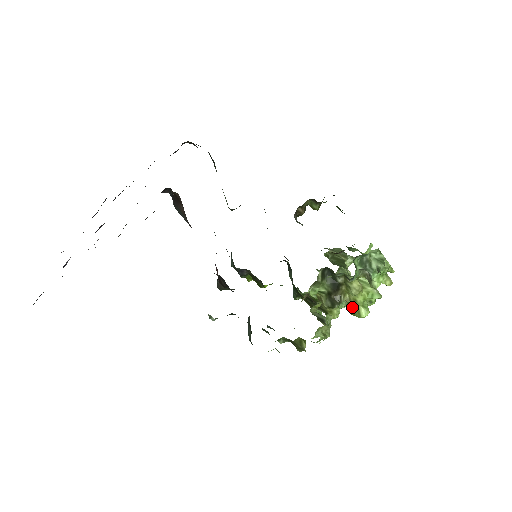
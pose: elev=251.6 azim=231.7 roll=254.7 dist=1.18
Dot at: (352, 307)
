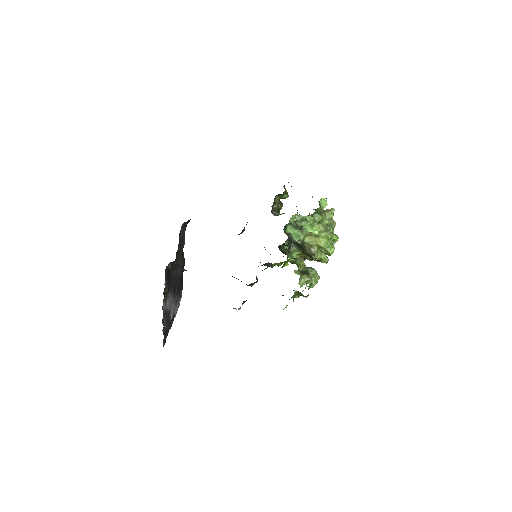
Dot at: (323, 251)
